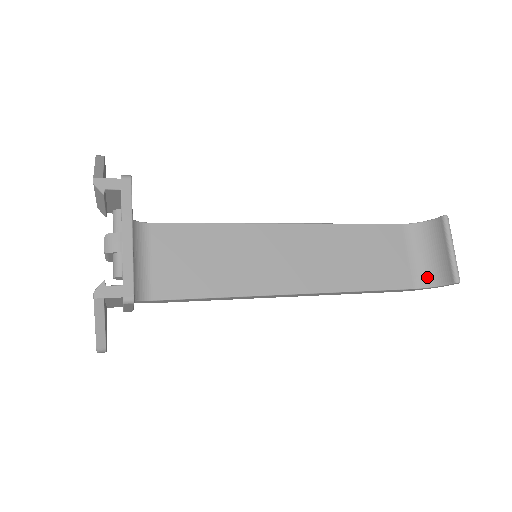
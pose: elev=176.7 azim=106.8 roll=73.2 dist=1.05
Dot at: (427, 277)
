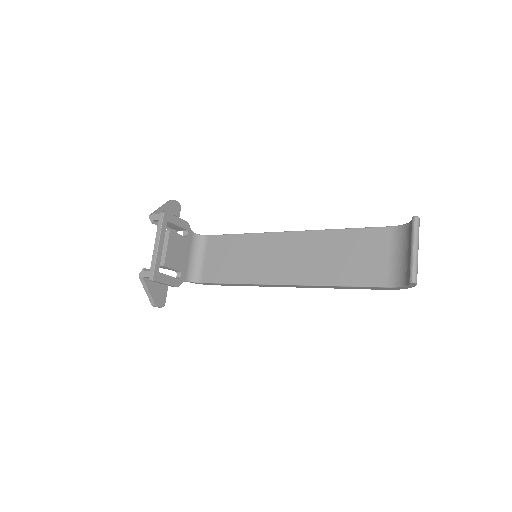
Dot at: (401, 277)
